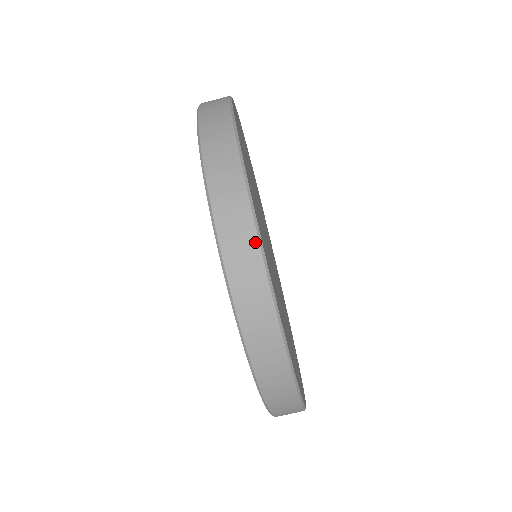
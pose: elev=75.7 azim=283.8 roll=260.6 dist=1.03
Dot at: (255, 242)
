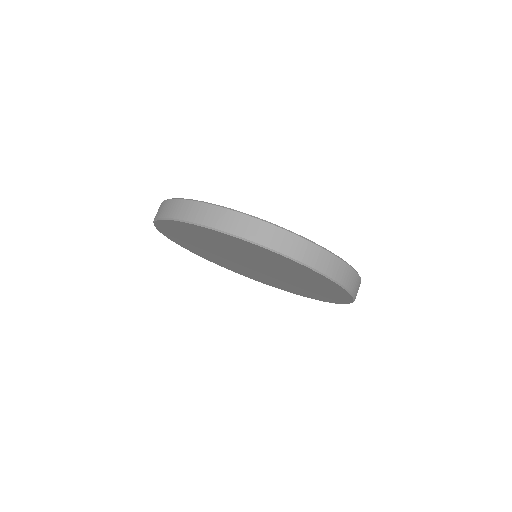
Dot at: (198, 204)
